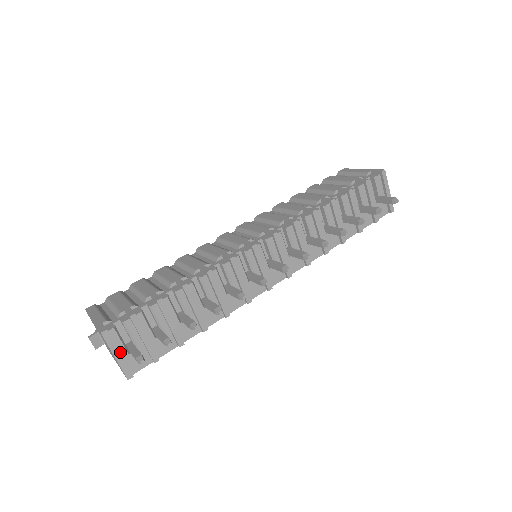
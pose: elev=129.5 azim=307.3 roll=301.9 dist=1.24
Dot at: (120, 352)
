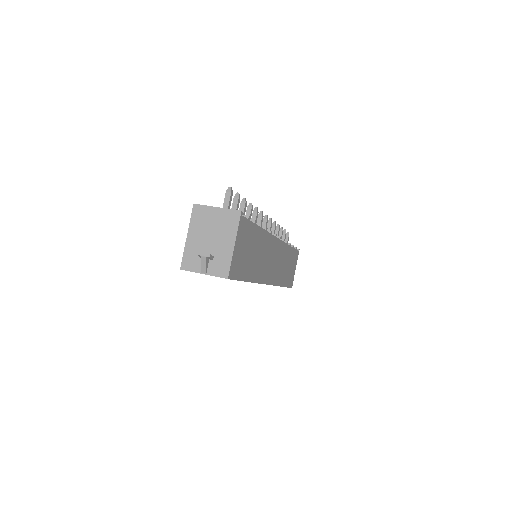
Dot at: (219, 212)
